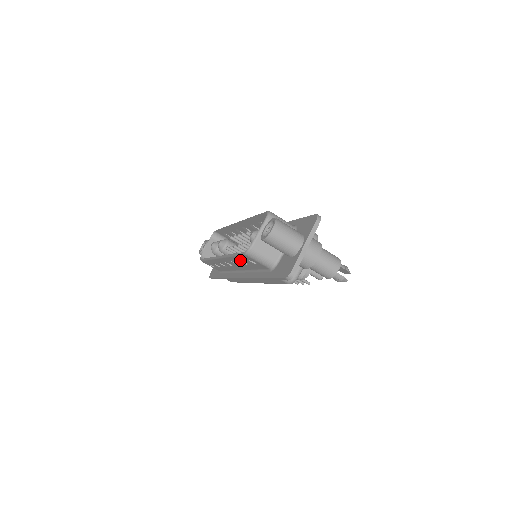
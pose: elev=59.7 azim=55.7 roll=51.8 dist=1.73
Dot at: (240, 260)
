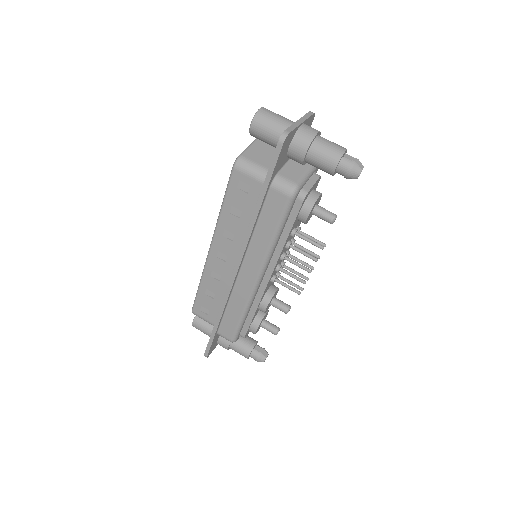
Dot at: (231, 210)
